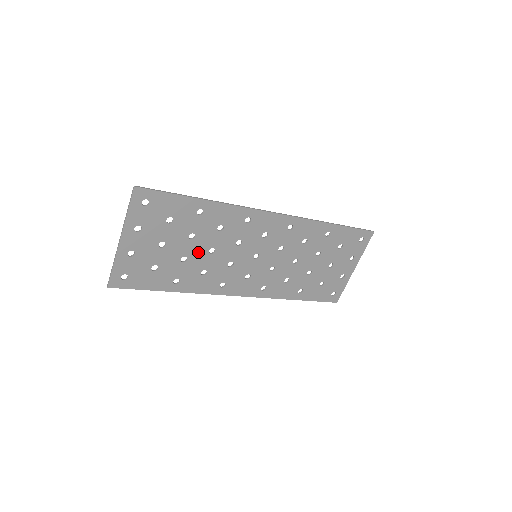
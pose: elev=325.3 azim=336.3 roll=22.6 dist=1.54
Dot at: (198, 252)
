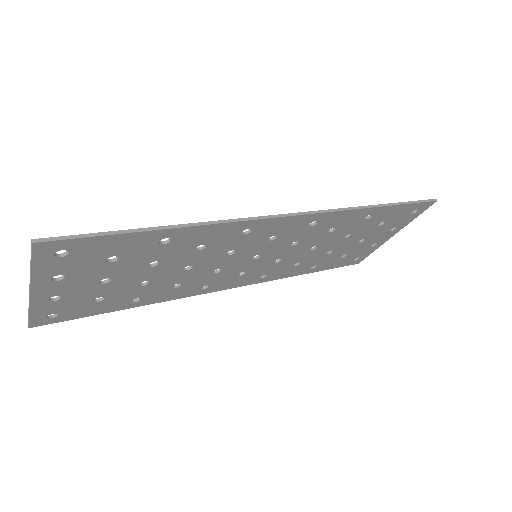
Dot at: (166, 273)
